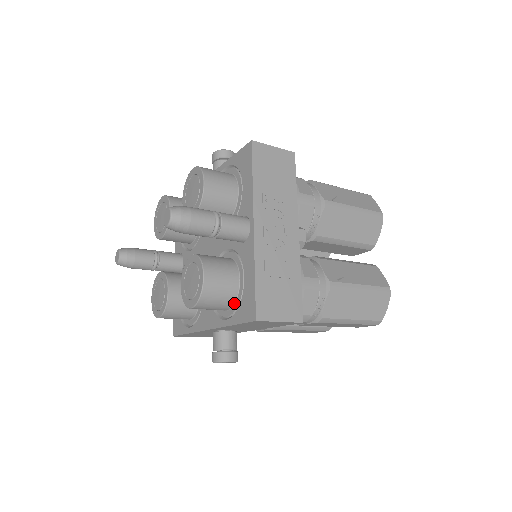
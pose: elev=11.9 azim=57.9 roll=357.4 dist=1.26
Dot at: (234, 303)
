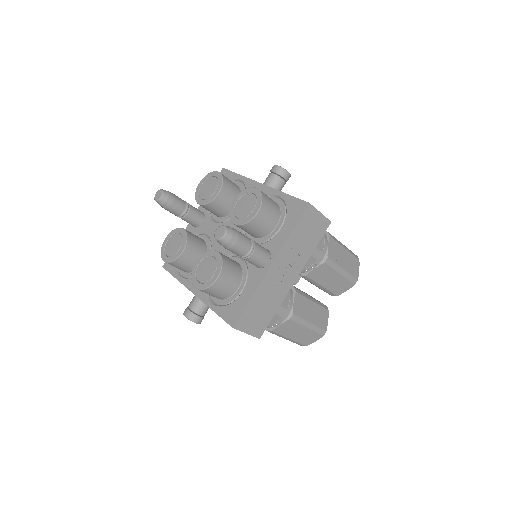
Dot at: (225, 299)
